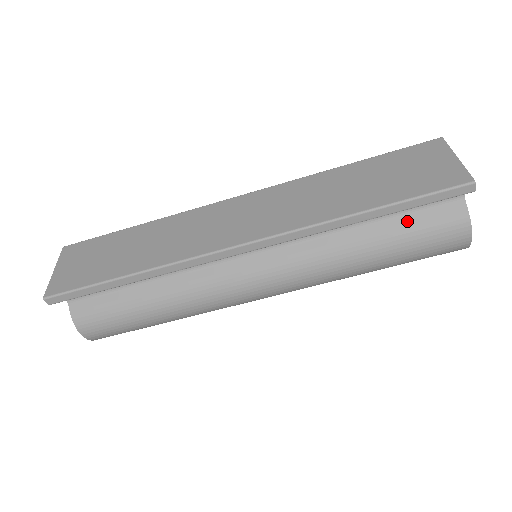
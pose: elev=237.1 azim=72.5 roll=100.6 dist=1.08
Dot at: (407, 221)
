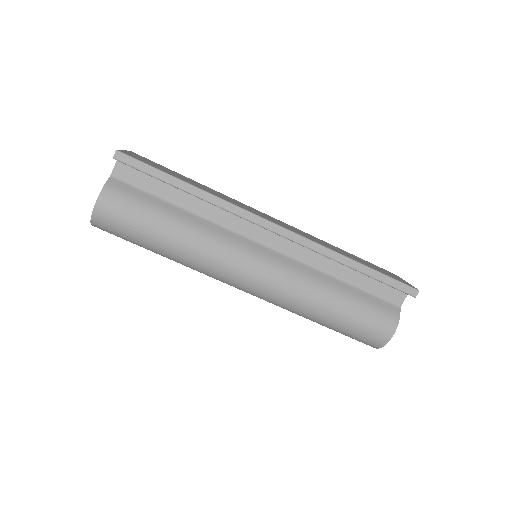
Dot at: (365, 296)
